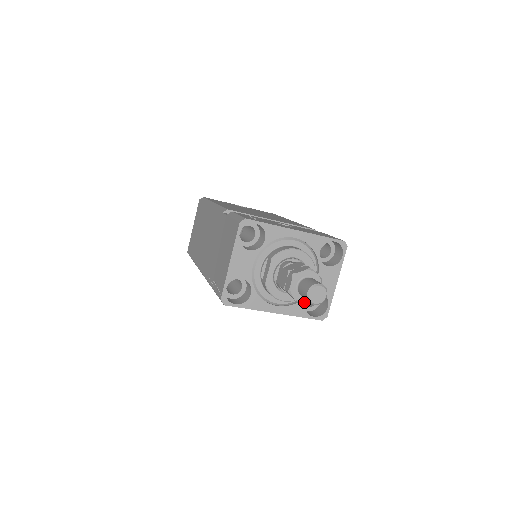
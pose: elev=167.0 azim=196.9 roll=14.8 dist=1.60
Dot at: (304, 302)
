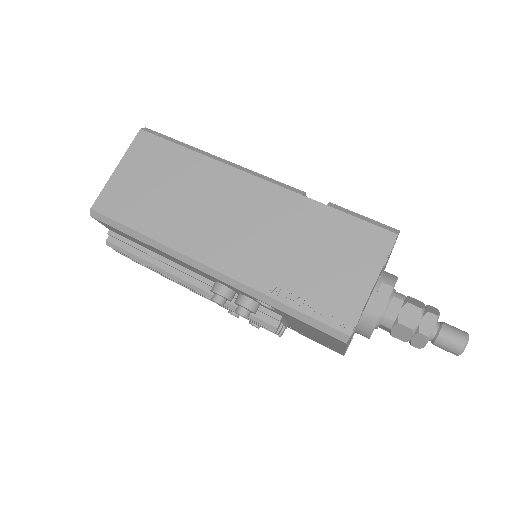
Dot at: (423, 347)
